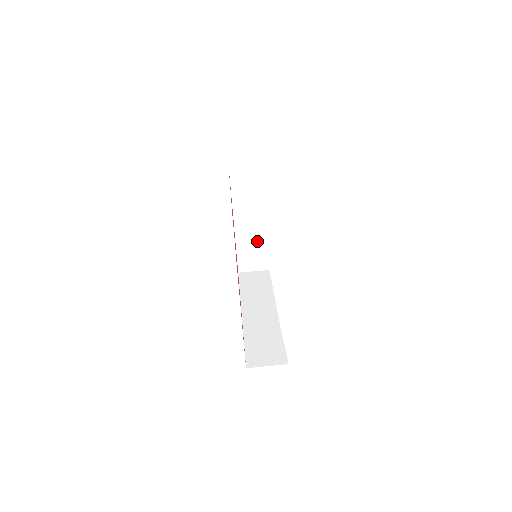
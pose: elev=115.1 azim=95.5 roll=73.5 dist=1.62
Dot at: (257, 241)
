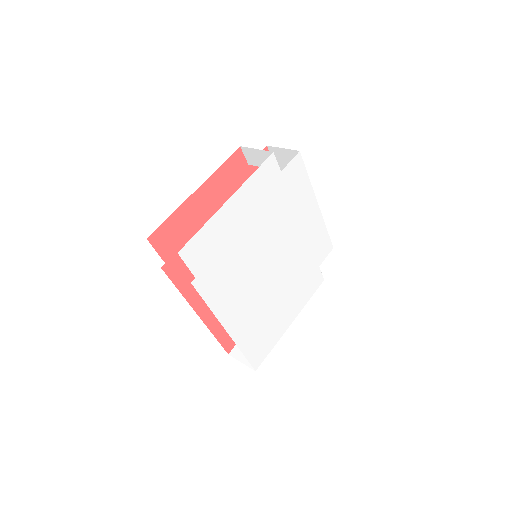
Dot at: occluded
